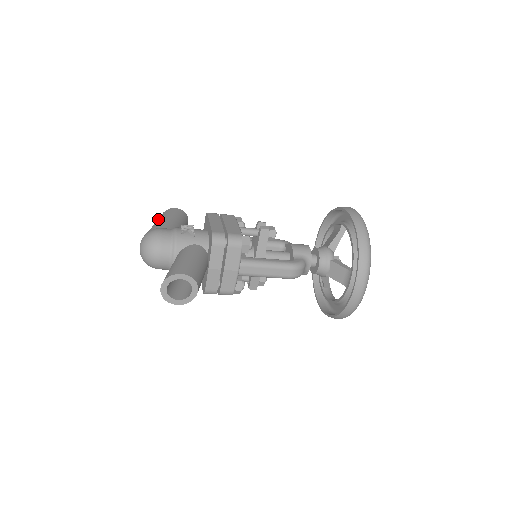
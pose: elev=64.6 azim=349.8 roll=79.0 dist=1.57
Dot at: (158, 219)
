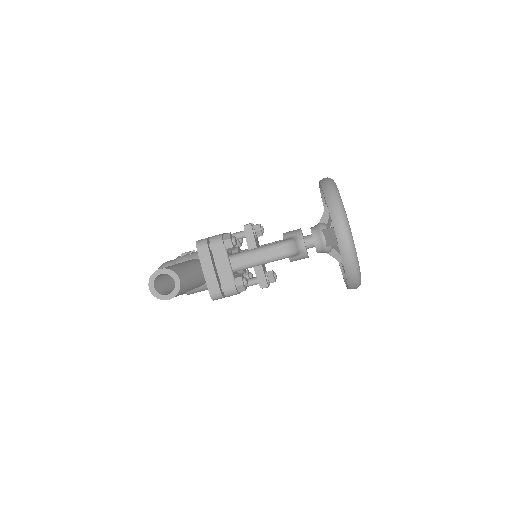
Dot at: occluded
